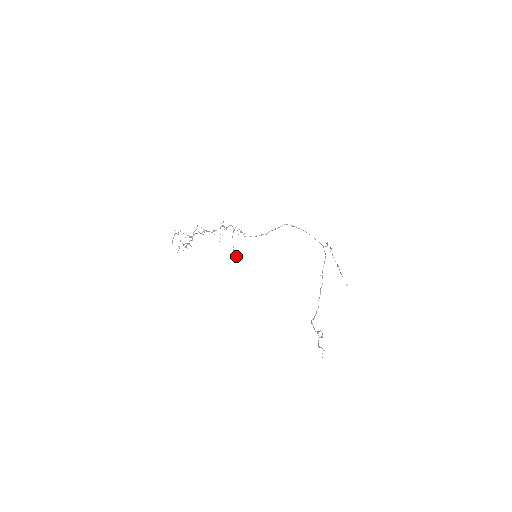
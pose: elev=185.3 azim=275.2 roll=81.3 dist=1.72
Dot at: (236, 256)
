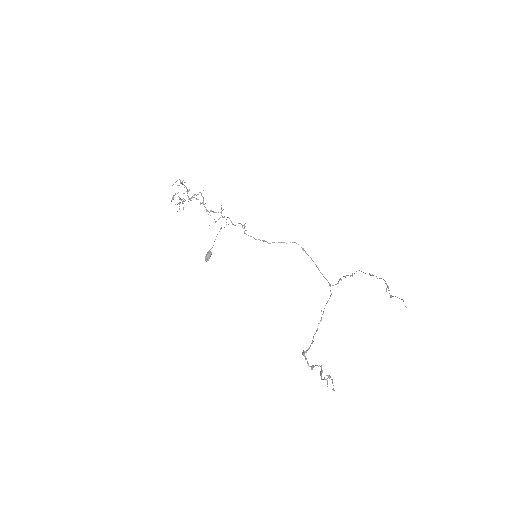
Dot at: (209, 257)
